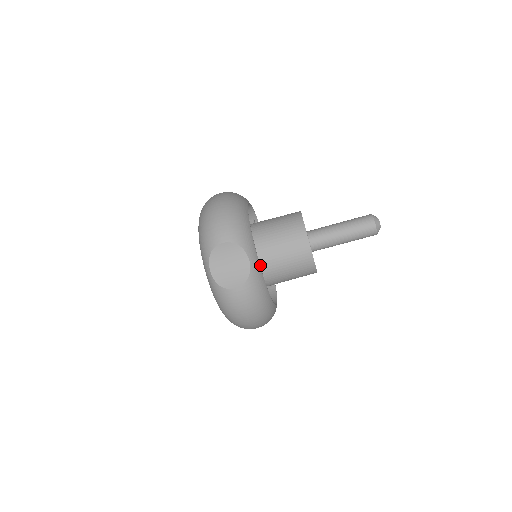
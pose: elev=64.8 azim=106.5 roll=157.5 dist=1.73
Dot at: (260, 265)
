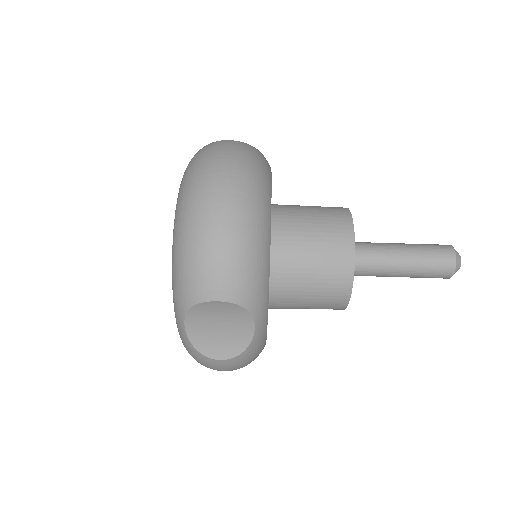
Dot at: occluded
